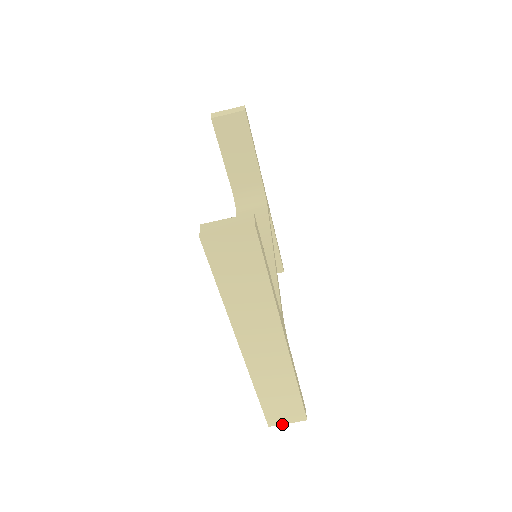
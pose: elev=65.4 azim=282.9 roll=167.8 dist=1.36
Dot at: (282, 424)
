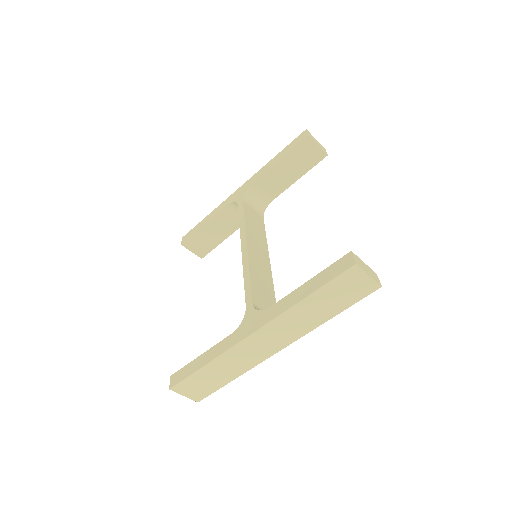
Dot at: (180, 394)
